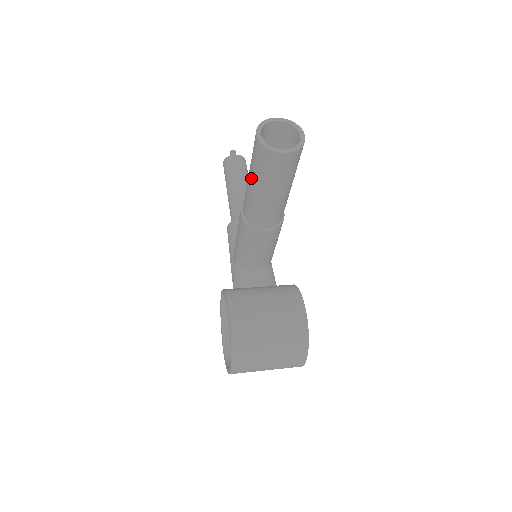
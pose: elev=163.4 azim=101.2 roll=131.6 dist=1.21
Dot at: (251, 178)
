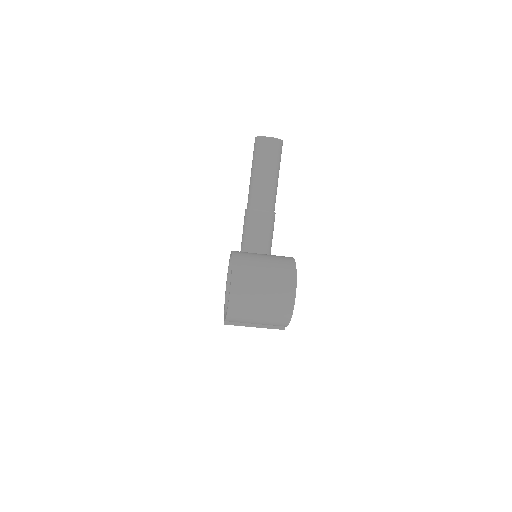
Dot at: (252, 169)
